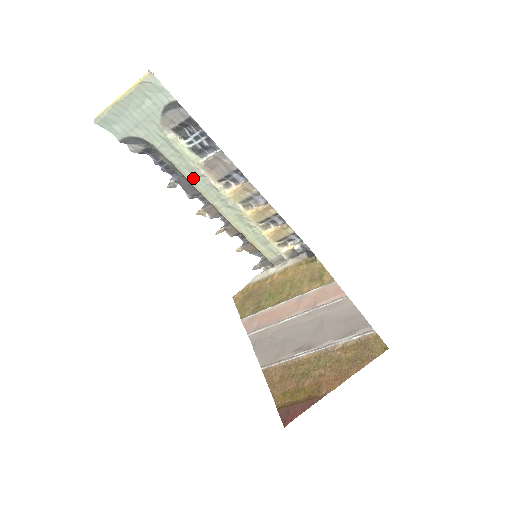
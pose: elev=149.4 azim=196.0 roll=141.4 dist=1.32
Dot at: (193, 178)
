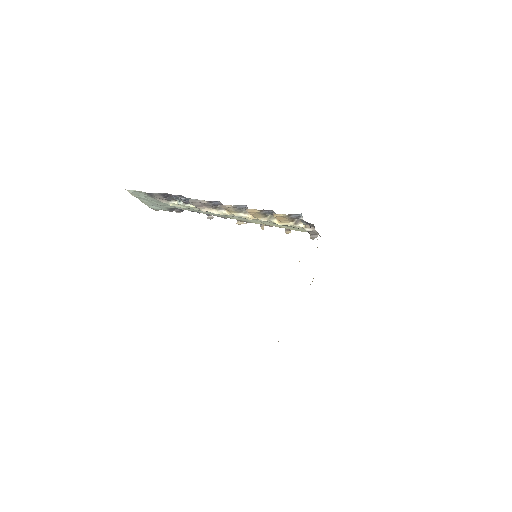
Dot at: (207, 213)
